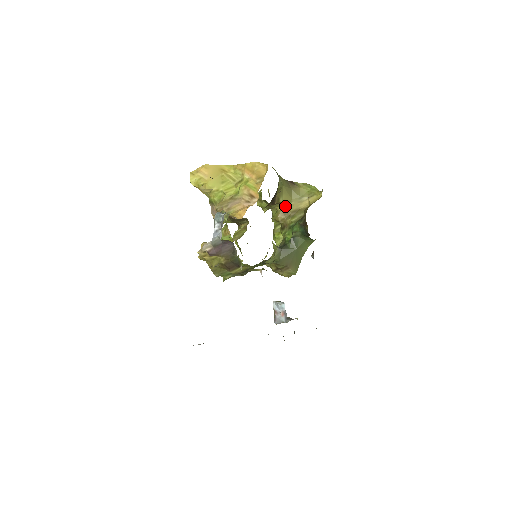
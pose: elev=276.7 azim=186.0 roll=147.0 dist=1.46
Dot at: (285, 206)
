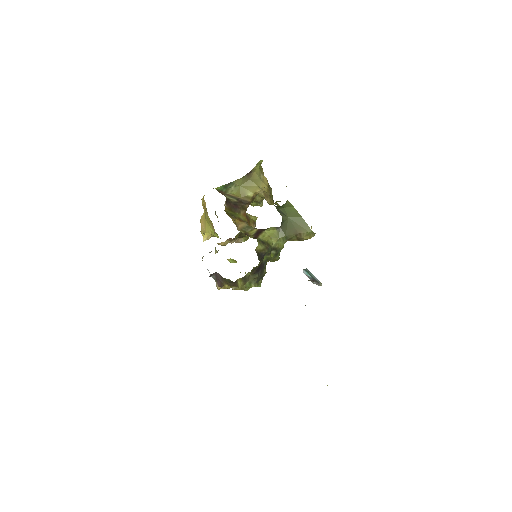
Dot at: (261, 192)
